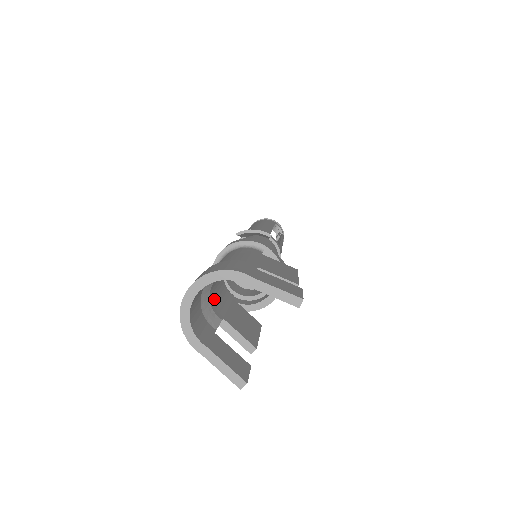
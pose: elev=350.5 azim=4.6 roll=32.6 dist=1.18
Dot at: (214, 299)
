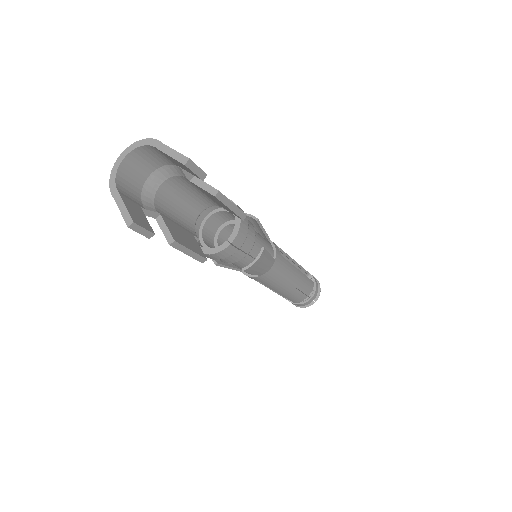
Dot at: (164, 207)
